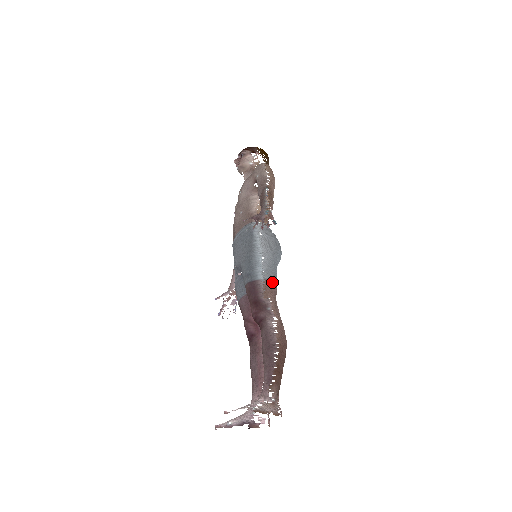
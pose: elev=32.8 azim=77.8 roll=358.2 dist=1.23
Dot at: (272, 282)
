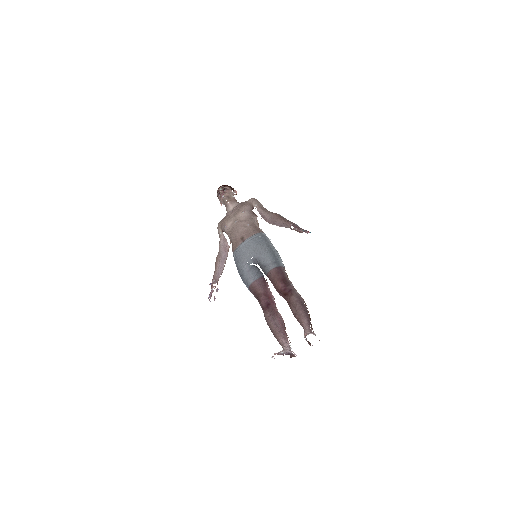
Dot at: occluded
